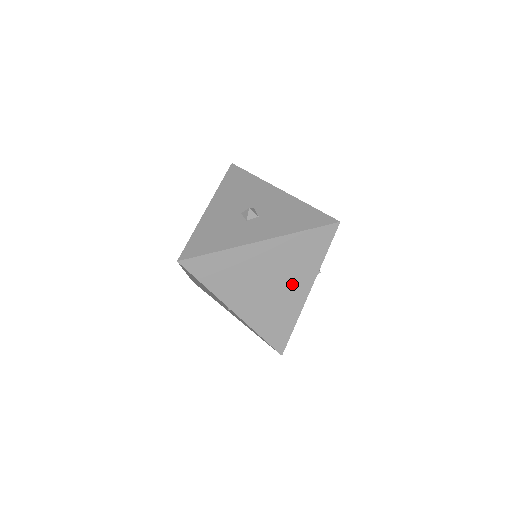
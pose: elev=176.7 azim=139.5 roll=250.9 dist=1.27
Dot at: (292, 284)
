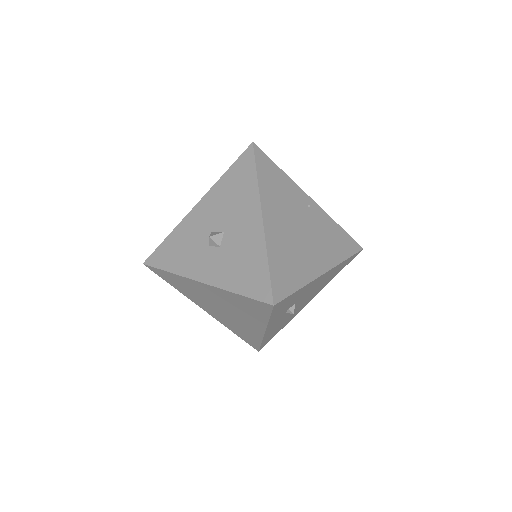
Dot at: (245, 320)
